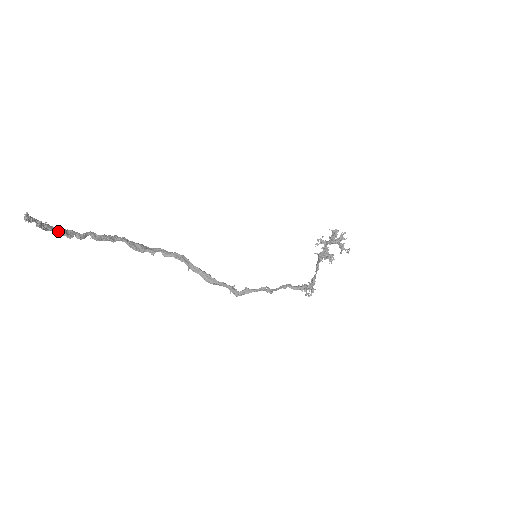
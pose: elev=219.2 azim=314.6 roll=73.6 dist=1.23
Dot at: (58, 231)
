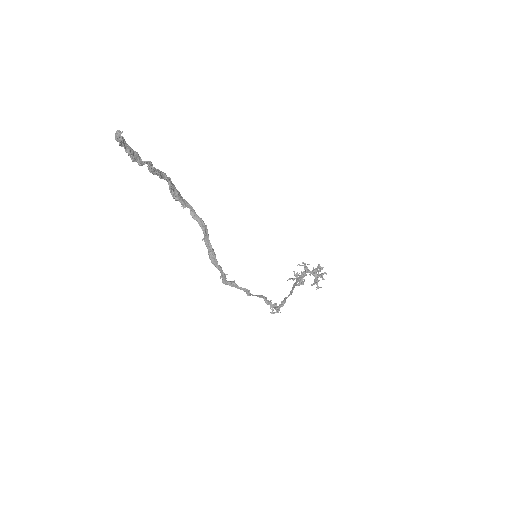
Dot at: (127, 149)
